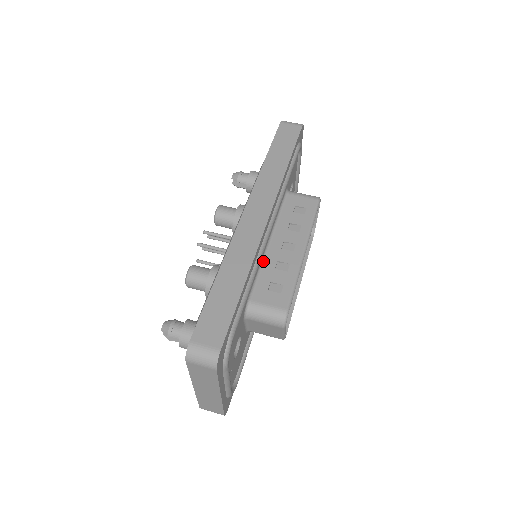
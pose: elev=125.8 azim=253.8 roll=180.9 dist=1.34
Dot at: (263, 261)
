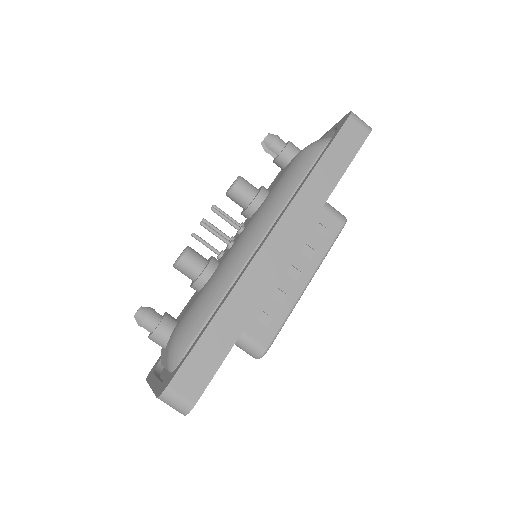
Dot at: occluded
